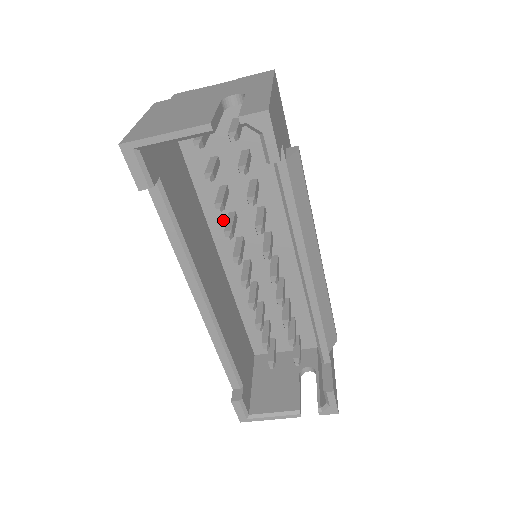
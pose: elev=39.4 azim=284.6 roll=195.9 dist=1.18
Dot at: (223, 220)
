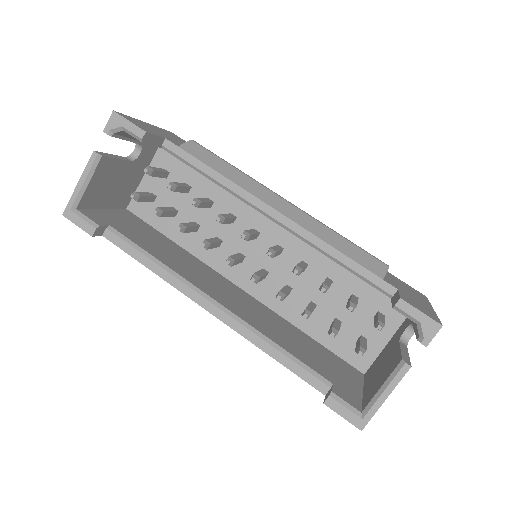
Dot at: (216, 253)
